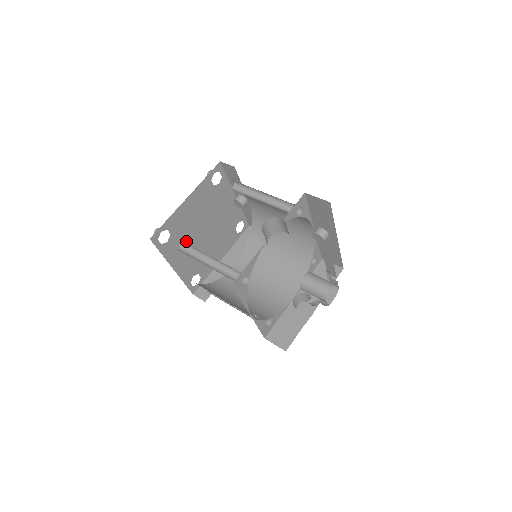
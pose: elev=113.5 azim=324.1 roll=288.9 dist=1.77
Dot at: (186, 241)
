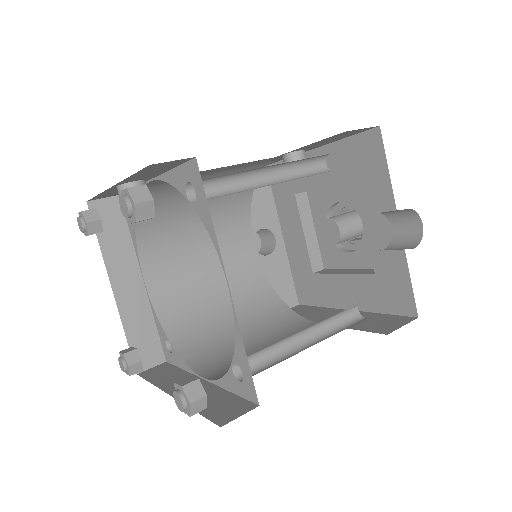
Dot at: occluded
